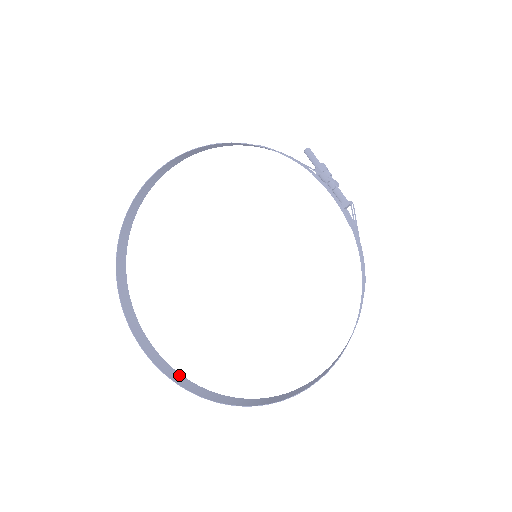
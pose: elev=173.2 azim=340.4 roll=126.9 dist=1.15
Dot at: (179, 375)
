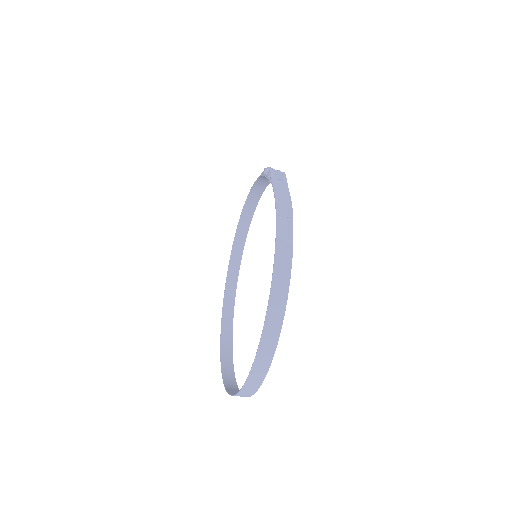
Dot at: occluded
